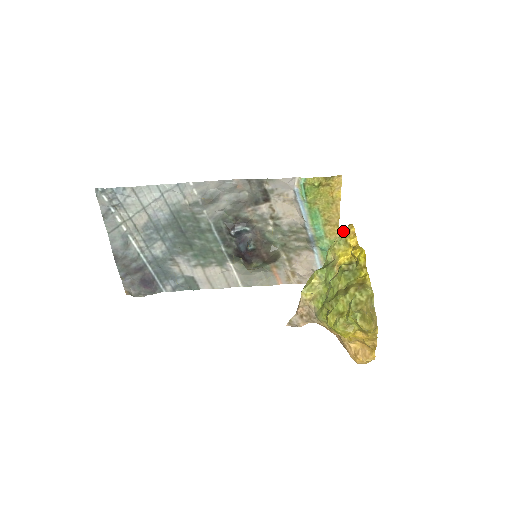
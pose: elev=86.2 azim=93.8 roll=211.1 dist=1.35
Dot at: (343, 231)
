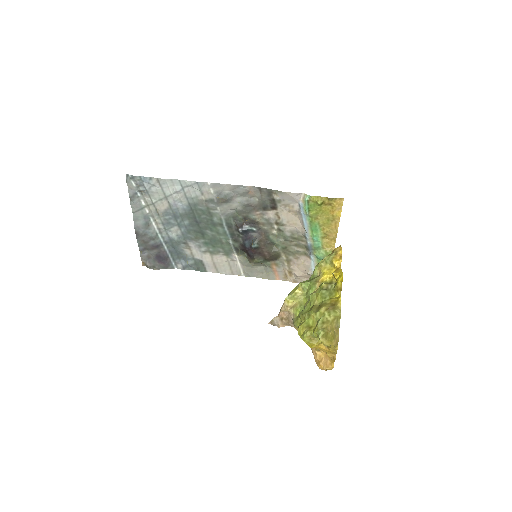
Dot at: (332, 251)
